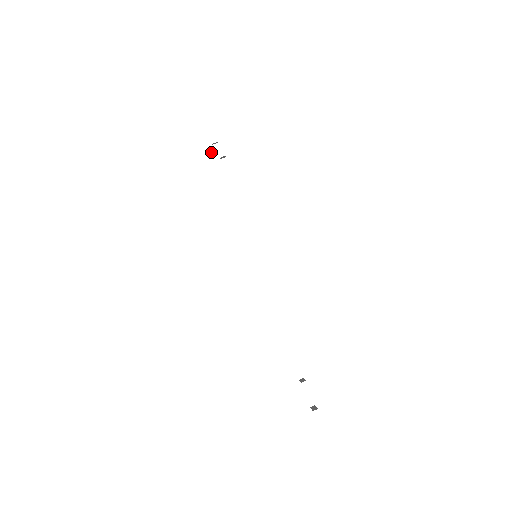
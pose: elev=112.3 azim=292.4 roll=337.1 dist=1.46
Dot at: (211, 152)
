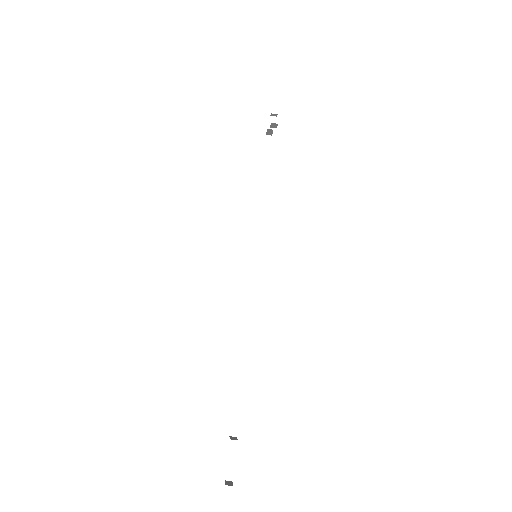
Dot at: (267, 134)
